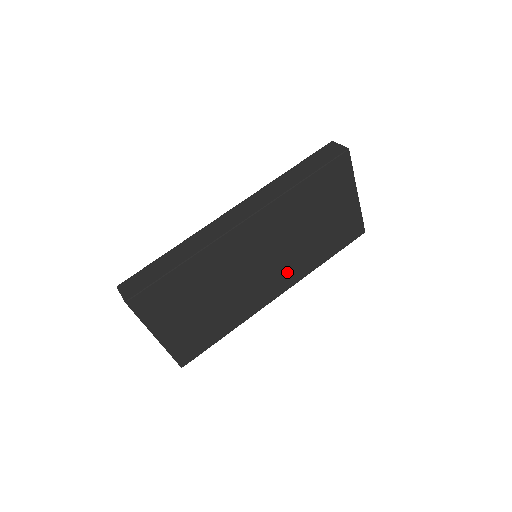
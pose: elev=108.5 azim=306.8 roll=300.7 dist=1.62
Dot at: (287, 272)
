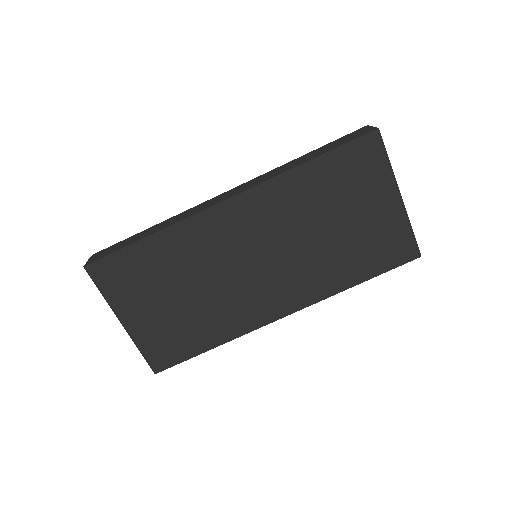
Dot at: (295, 285)
